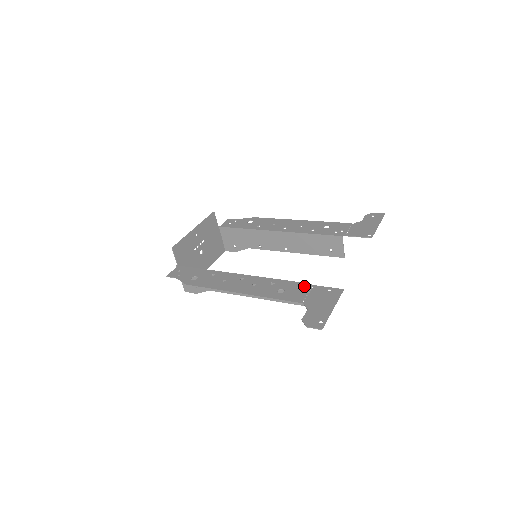
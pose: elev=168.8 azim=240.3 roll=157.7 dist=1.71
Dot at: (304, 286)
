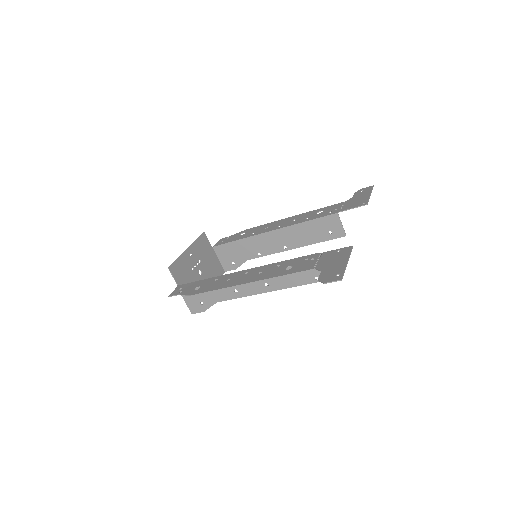
Dot at: (312, 257)
